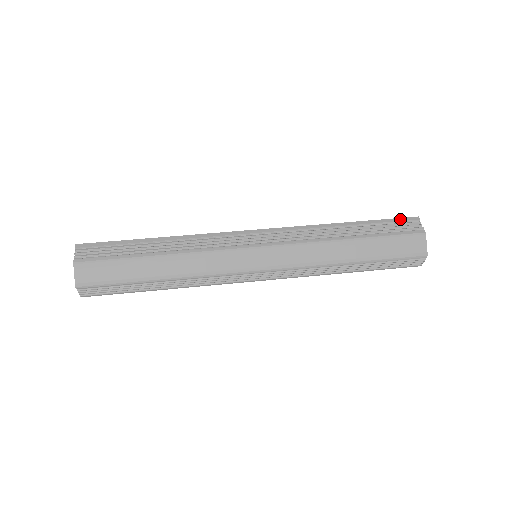
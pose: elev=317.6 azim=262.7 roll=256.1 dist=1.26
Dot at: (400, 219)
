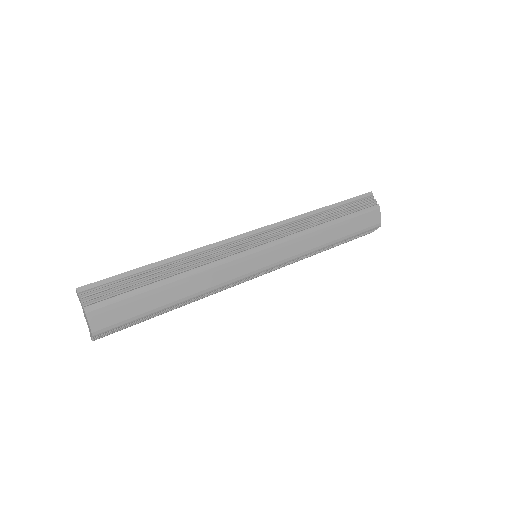
Dot at: (360, 197)
